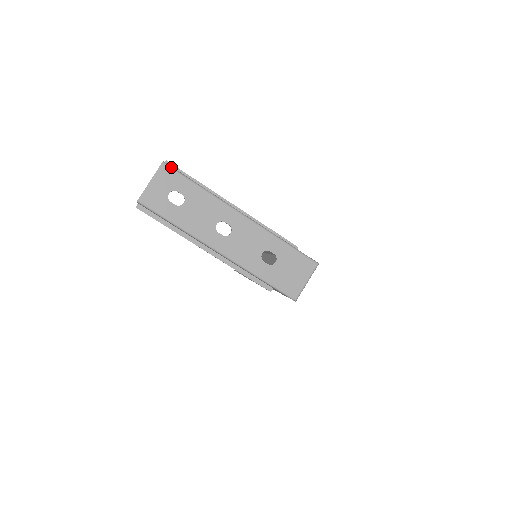
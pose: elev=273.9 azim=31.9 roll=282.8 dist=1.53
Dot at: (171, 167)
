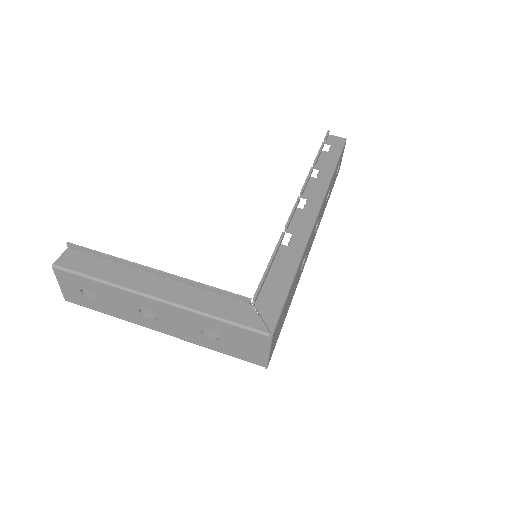
Dot at: (62, 269)
